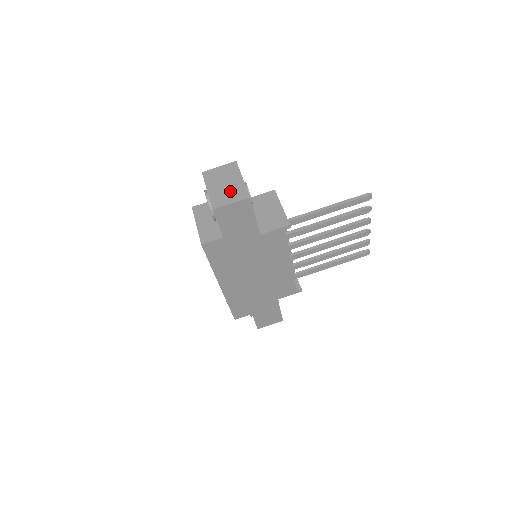
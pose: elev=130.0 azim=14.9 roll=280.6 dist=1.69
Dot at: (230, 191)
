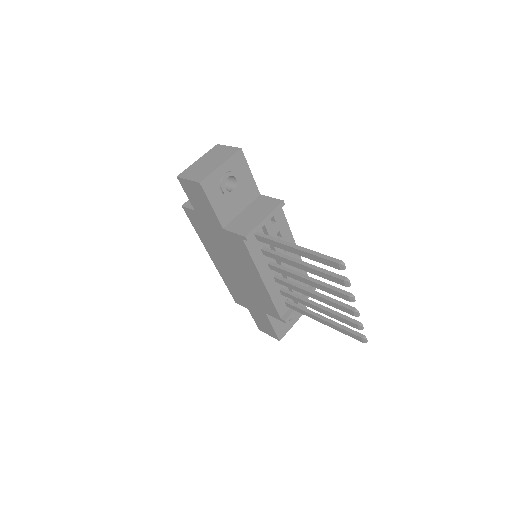
Dot at: (202, 169)
